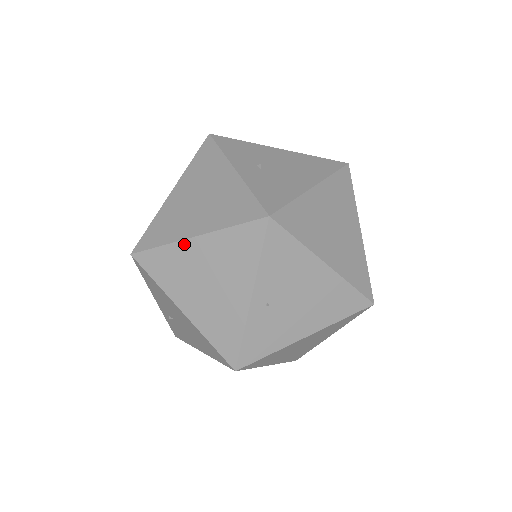
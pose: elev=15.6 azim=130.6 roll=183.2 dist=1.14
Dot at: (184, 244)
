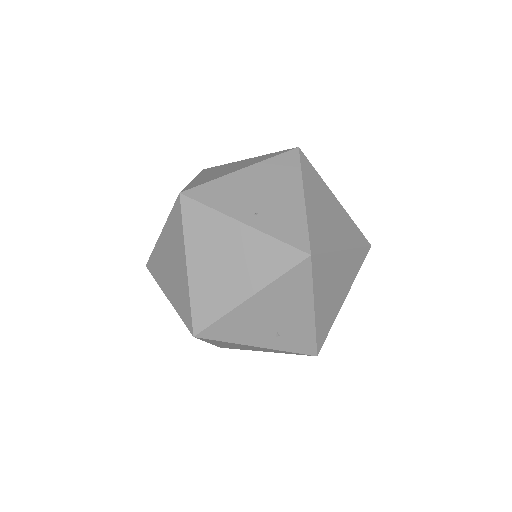
Dot at: (191, 277)
